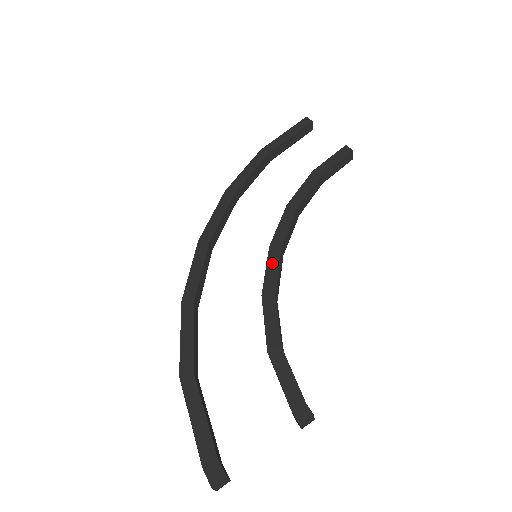
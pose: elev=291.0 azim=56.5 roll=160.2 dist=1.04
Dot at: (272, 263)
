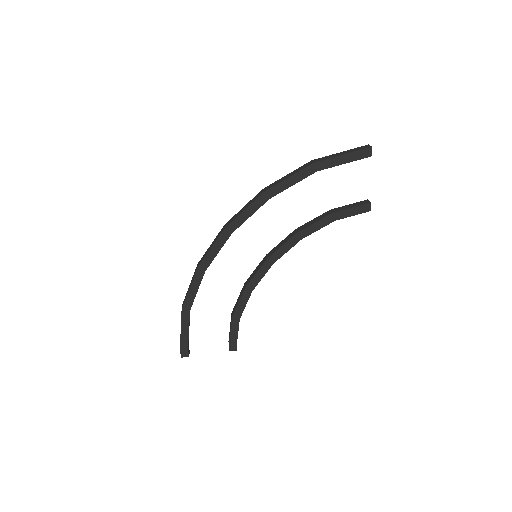
Dot at: (262, 271)
